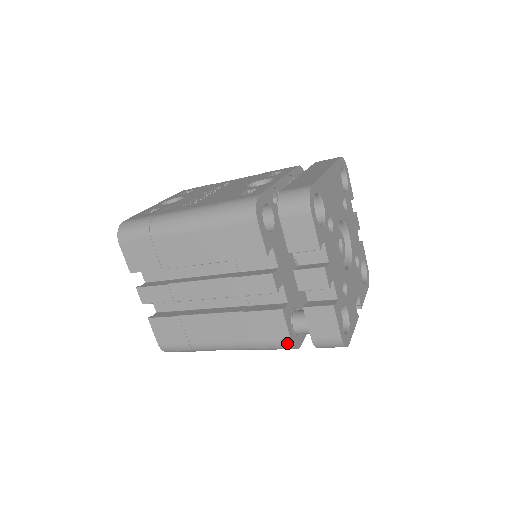
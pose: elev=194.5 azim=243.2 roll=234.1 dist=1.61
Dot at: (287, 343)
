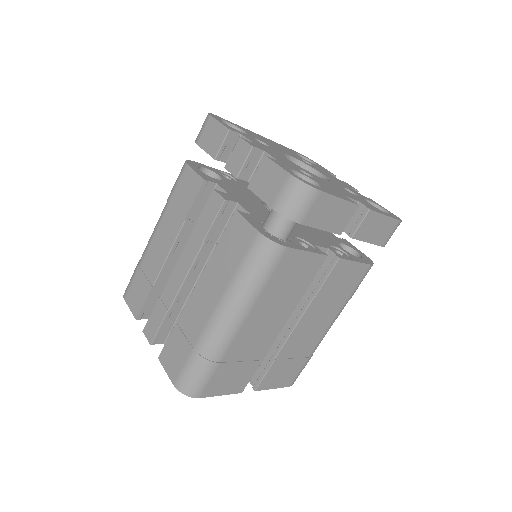
Dot at: (257, 239)
